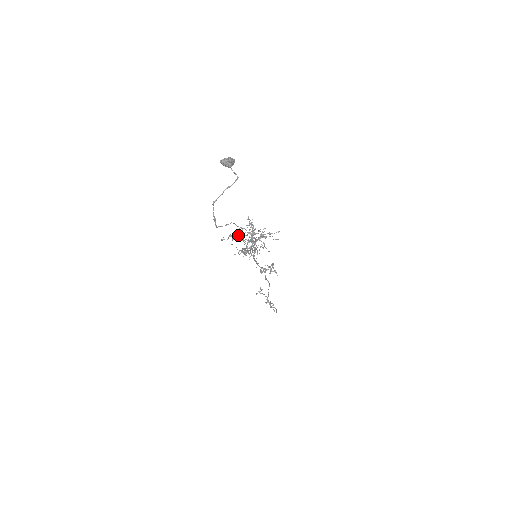
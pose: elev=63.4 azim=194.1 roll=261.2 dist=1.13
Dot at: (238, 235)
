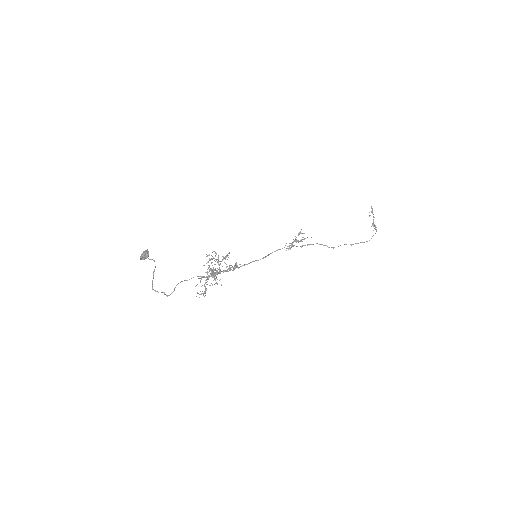
Dot at: occluded
